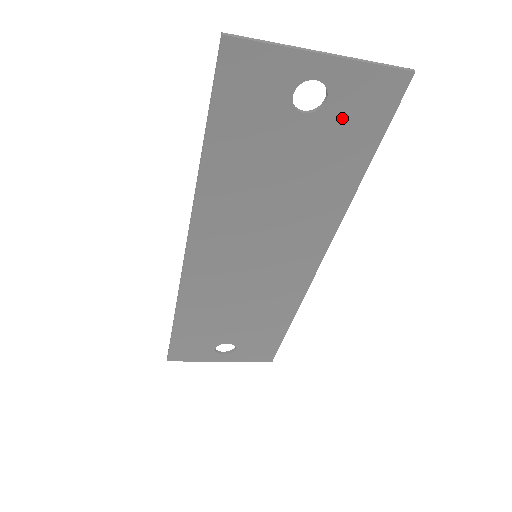
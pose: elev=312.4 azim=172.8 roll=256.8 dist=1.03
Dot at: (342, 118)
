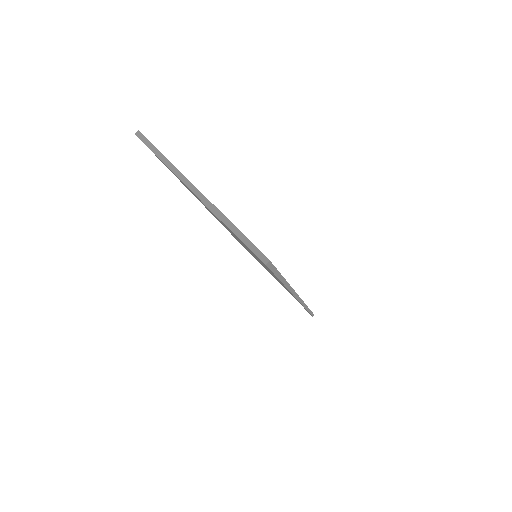
Dot at: occluded
